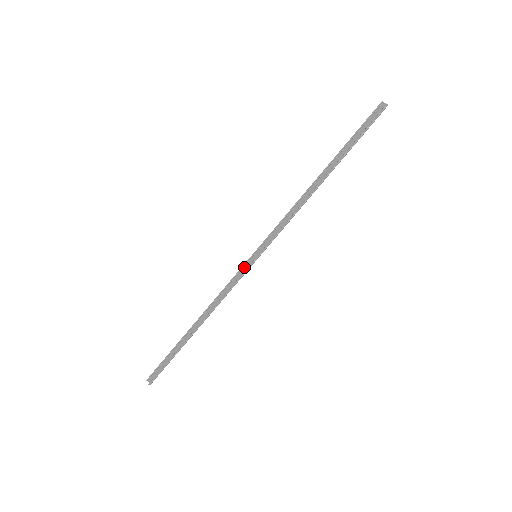
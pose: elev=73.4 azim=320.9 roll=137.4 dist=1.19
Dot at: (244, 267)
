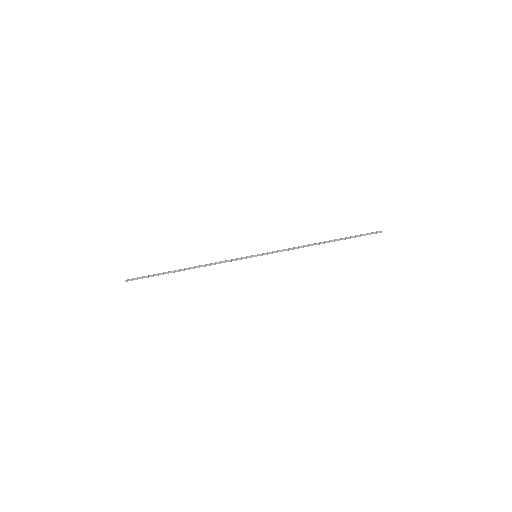
Dot at: (244, 258)
